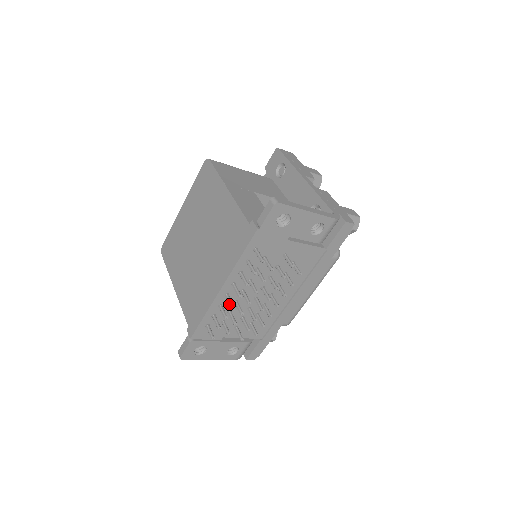
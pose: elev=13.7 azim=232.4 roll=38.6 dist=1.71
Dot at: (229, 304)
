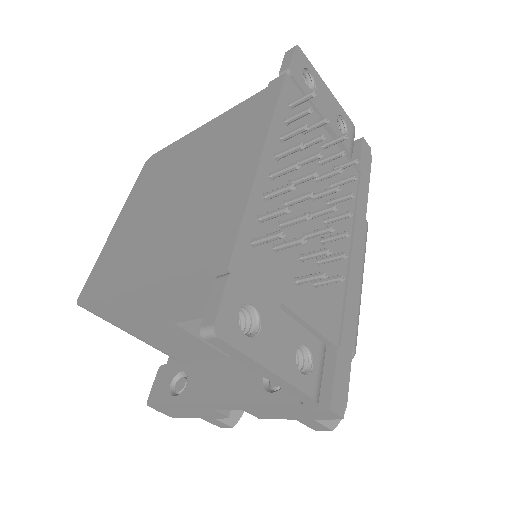
Dot at: (287, 167)
